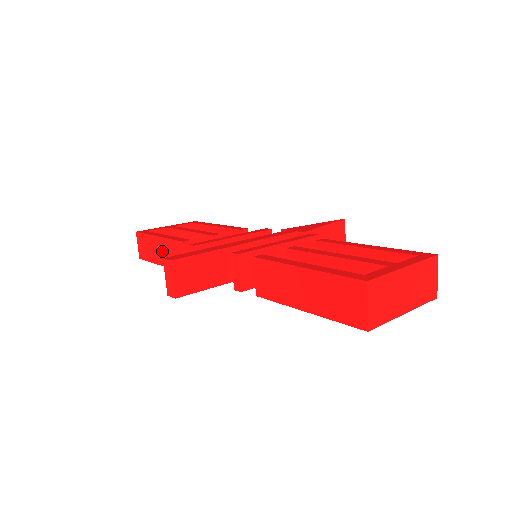
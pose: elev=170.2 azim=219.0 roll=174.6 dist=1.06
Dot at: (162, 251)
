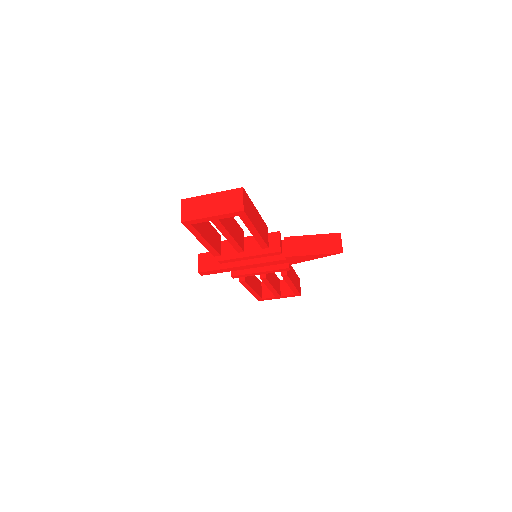
Dot at: occluded
